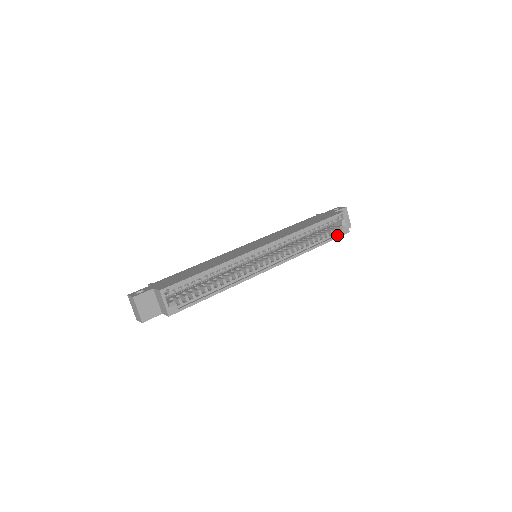
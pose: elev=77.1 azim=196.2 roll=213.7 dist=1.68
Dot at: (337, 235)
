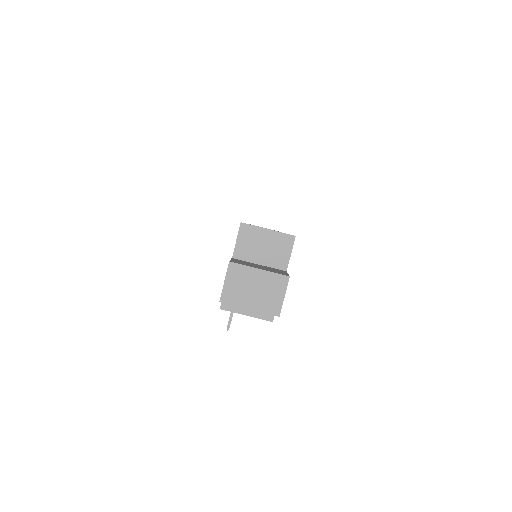
Dot at: occluded
